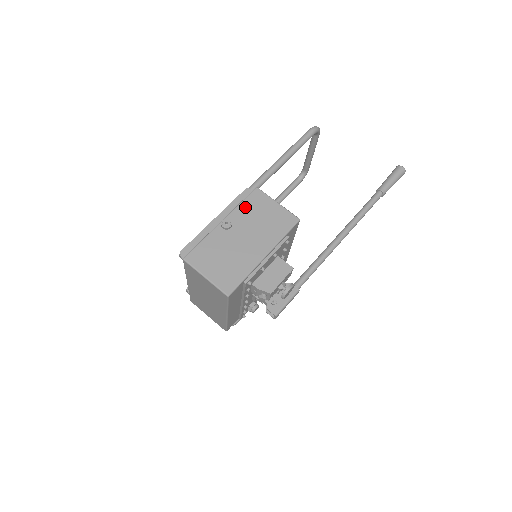
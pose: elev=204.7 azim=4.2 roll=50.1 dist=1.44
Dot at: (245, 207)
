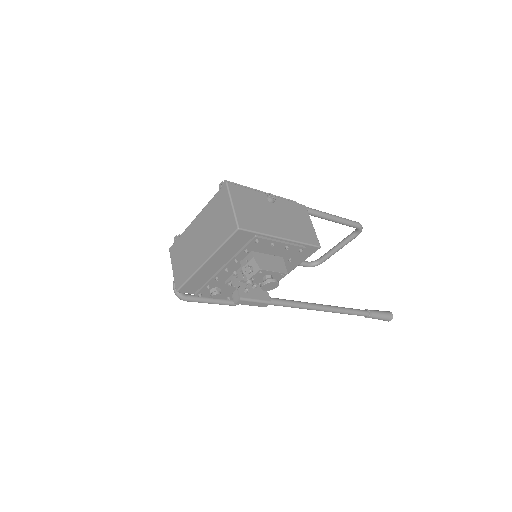
Dot at: (290, 205)
